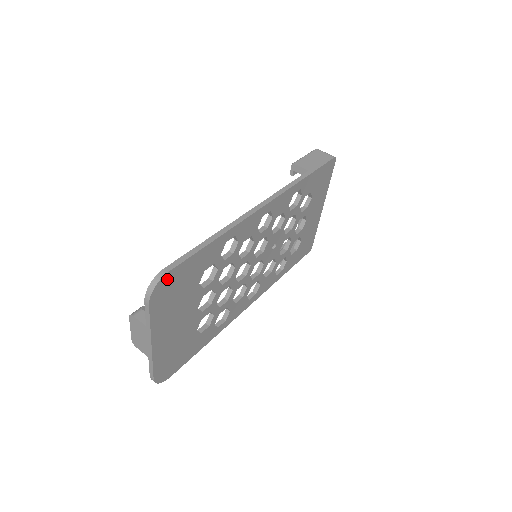
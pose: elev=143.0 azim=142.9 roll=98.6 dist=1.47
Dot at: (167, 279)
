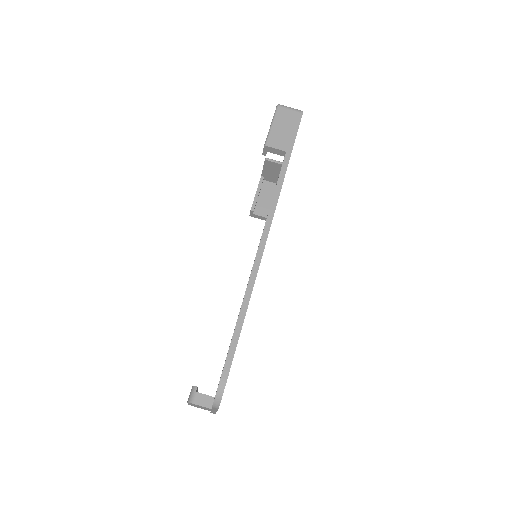
Dot at: occluded
